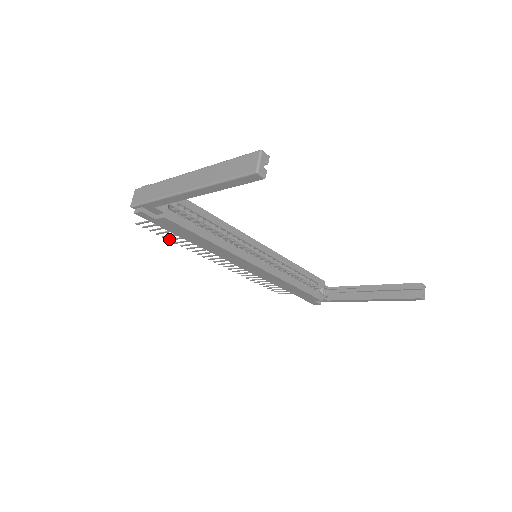
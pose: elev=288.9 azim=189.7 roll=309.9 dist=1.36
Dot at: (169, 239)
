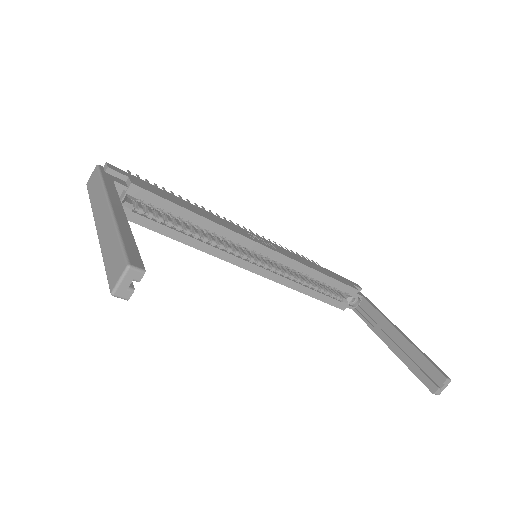
Dot at: occluded
